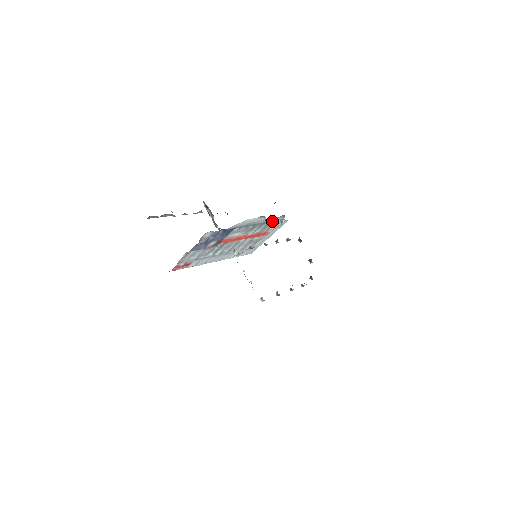
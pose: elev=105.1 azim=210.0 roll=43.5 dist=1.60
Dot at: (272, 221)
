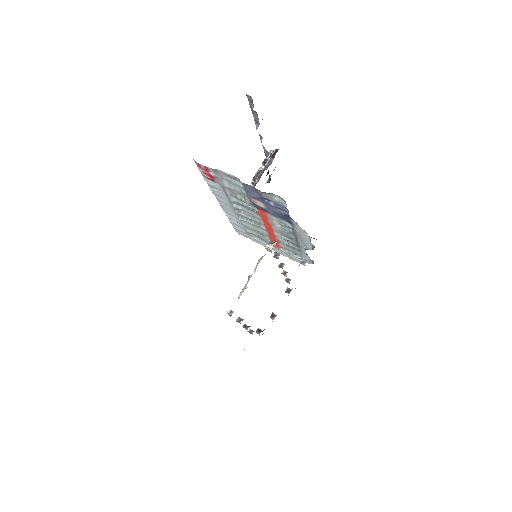
Dot at: (302, 252)
